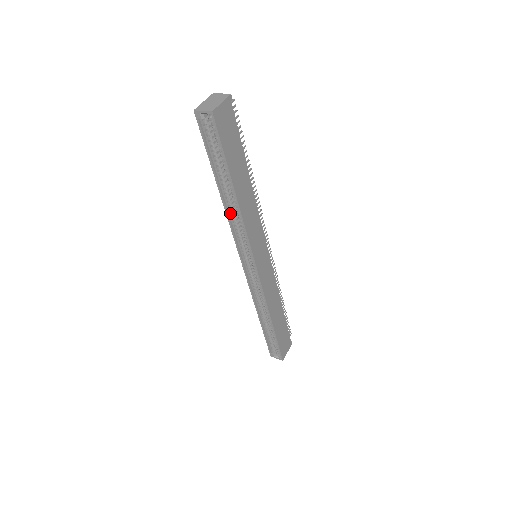
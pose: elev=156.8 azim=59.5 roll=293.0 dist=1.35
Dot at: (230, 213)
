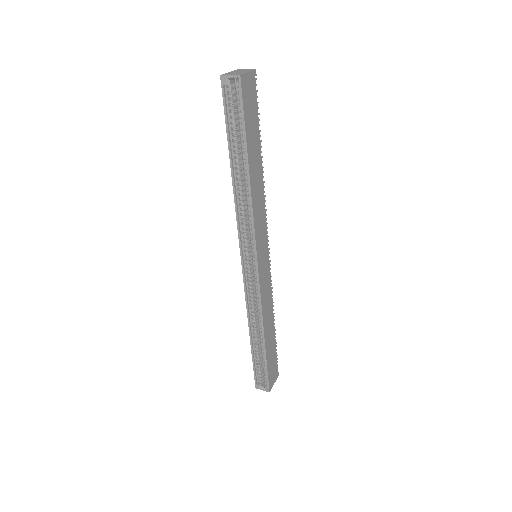
Dot at: (238, 198)
